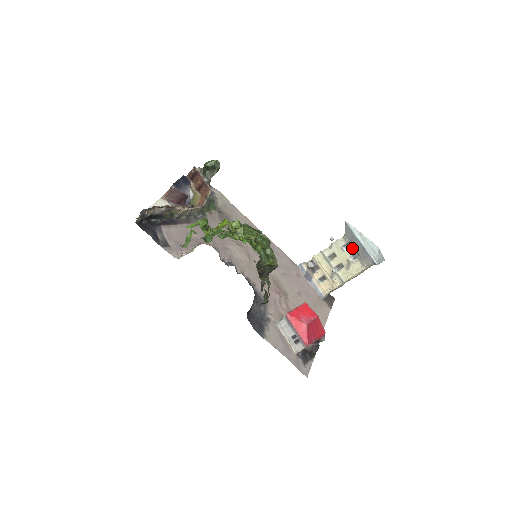
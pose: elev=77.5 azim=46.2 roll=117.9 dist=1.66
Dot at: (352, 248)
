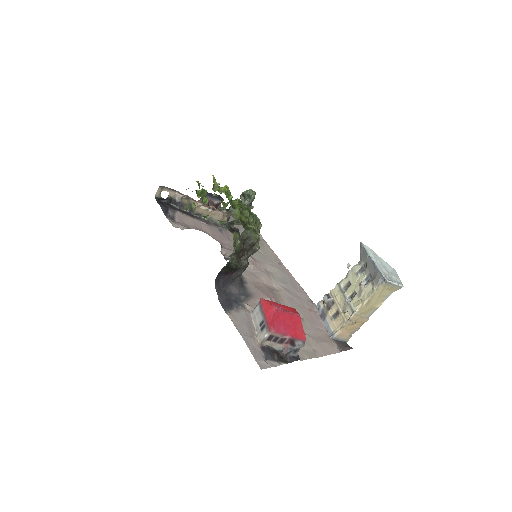
Dot at: (365, 270)
